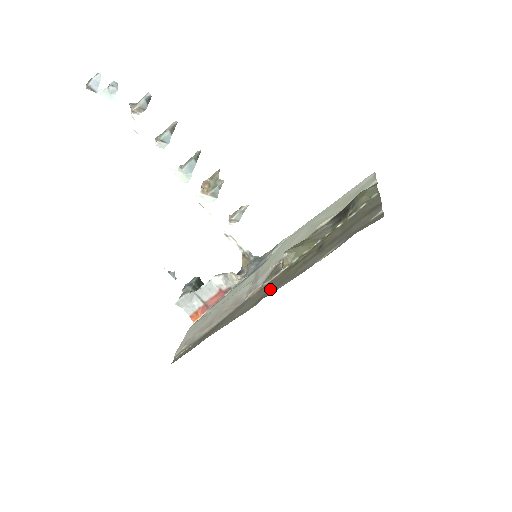
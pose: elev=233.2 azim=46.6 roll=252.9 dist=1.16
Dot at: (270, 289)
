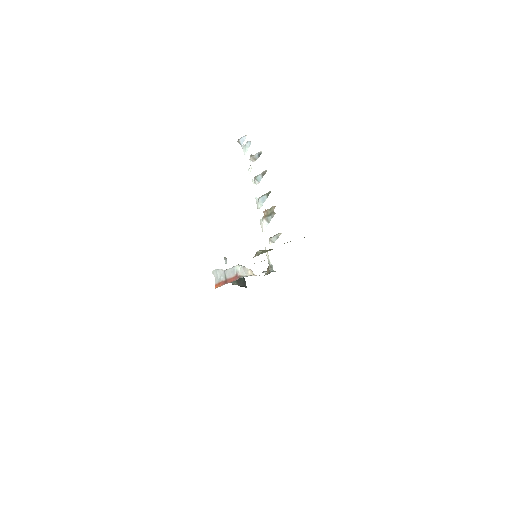
Dot at: occluded
